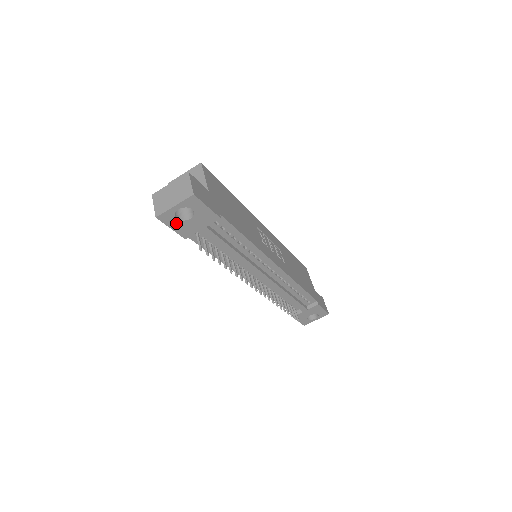
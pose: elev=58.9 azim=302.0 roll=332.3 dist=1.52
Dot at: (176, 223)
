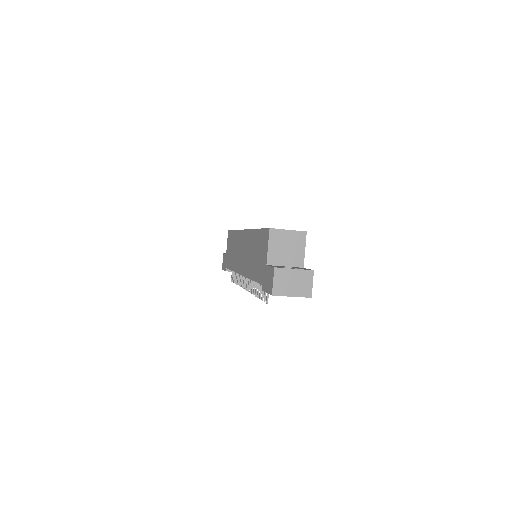
Dot at: occluded
